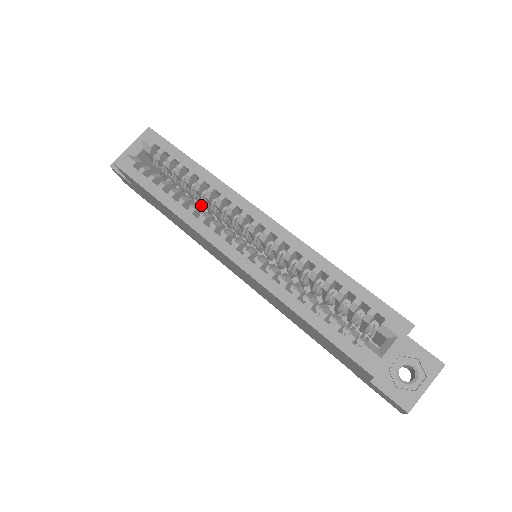
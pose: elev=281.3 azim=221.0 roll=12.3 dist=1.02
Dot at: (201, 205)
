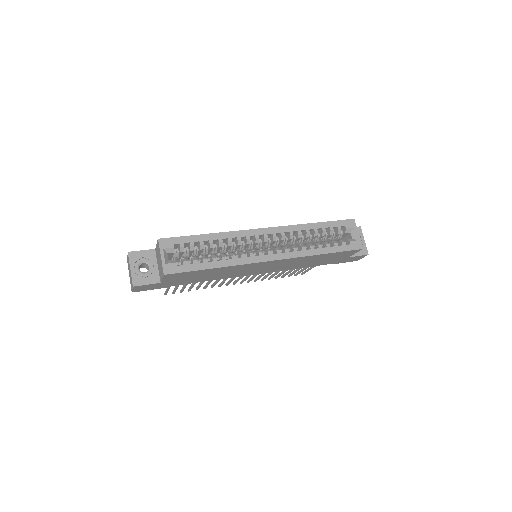
Dot at: occluded
